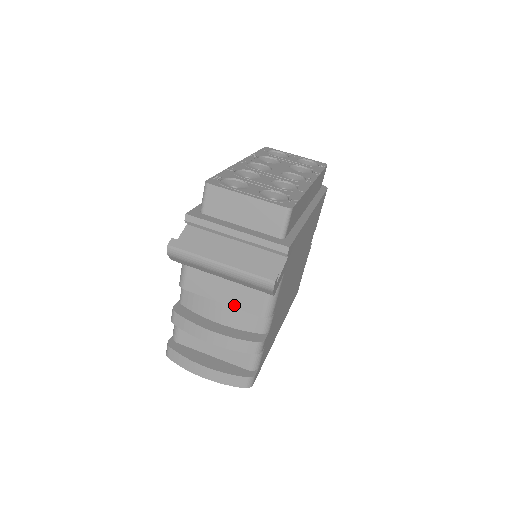
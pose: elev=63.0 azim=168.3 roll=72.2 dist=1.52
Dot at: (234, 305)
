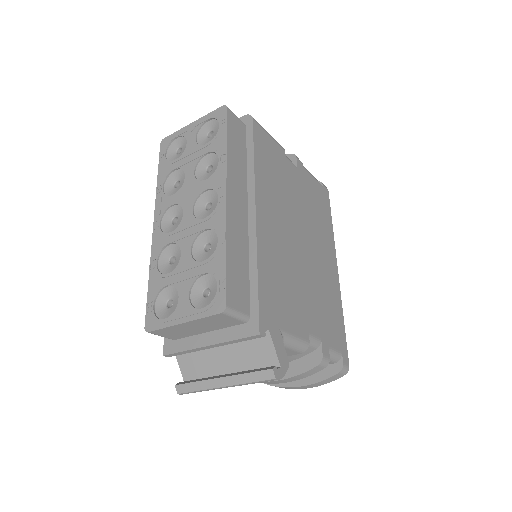
Dot at: occluded
